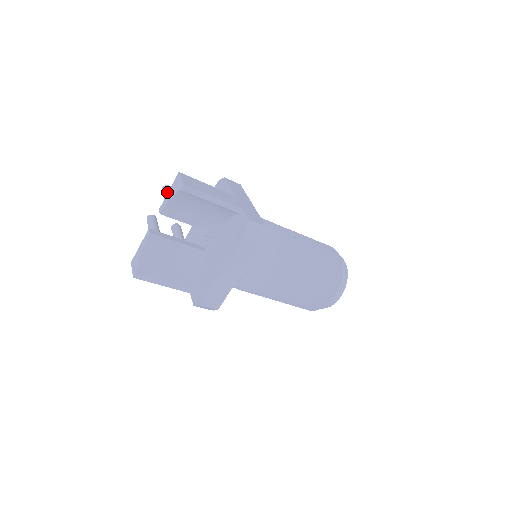
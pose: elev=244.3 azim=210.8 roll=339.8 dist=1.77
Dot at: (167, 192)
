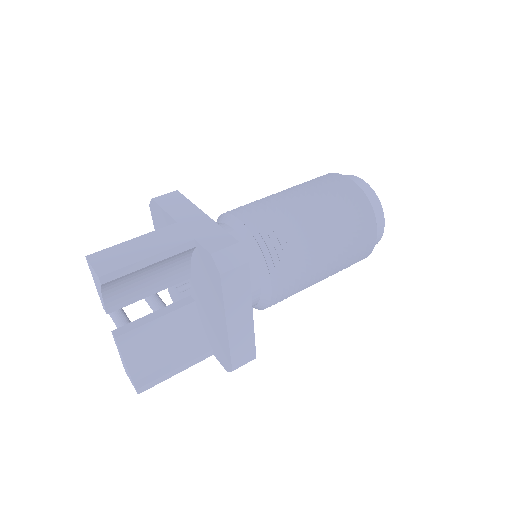
Dot at: occluded
